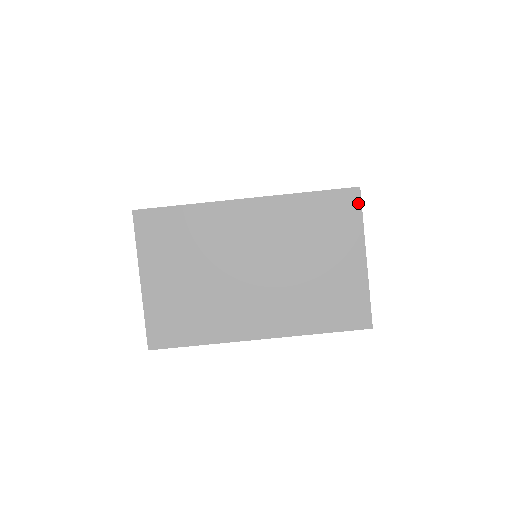
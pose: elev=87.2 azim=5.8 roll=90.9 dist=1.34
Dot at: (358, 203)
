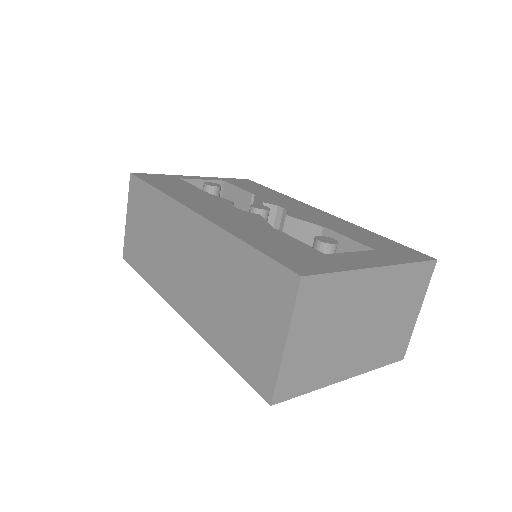
Dot at: (432, 272)
